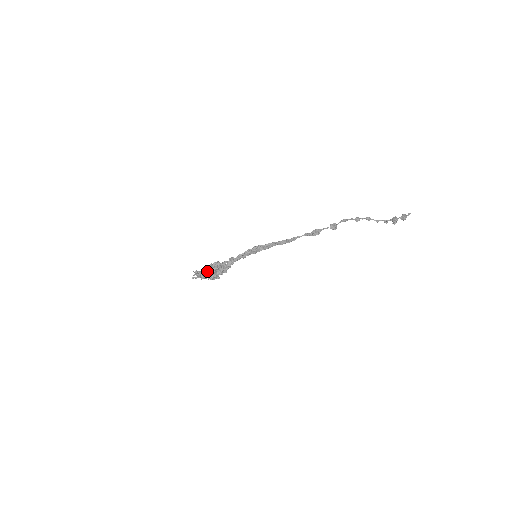
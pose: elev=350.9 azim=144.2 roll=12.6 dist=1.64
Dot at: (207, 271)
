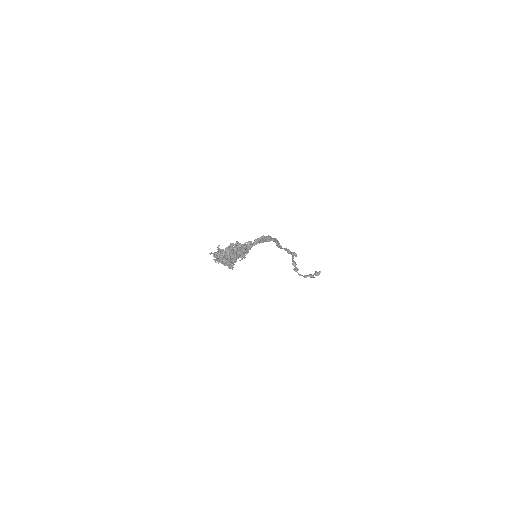
Dot at: (230, 249)
